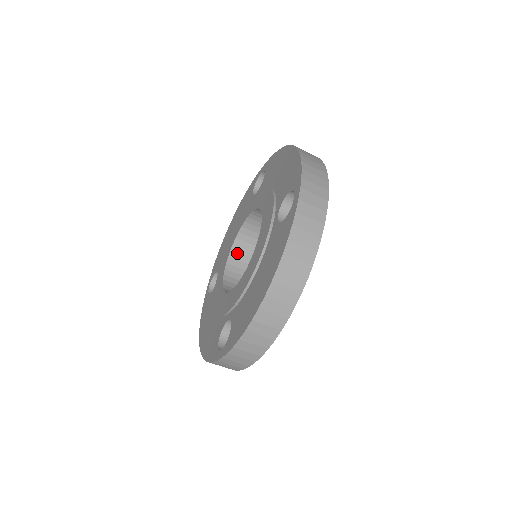
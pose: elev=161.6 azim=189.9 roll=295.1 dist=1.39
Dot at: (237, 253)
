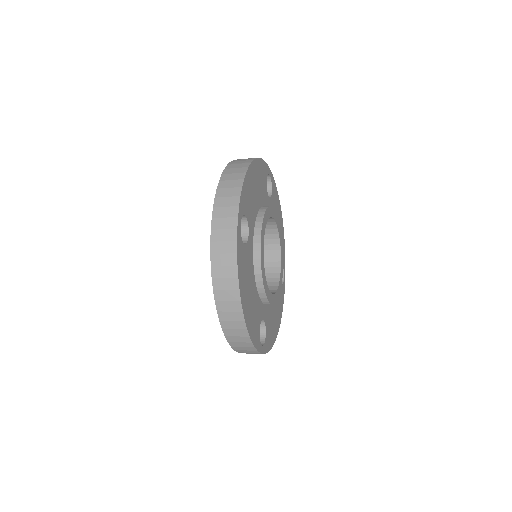
Dot at: occluded
